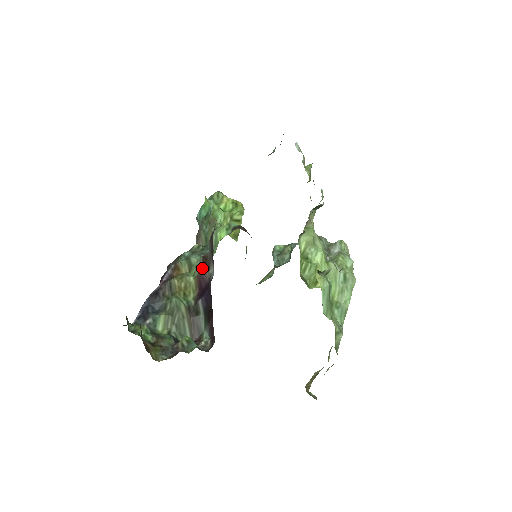
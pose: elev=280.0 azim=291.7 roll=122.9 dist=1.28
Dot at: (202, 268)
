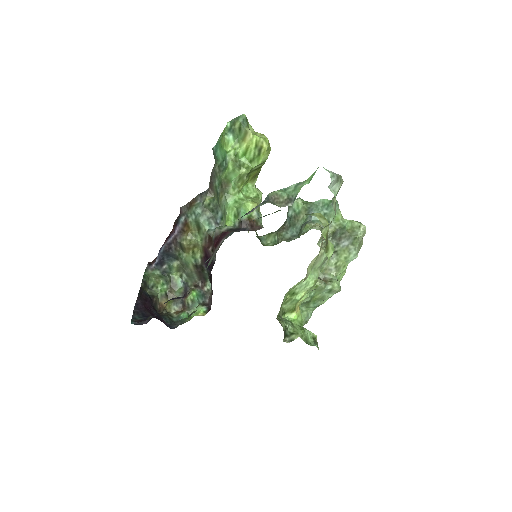
Dot at: (208, 243)
